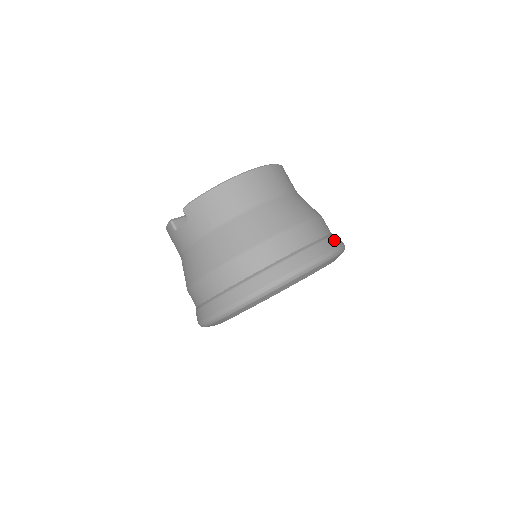
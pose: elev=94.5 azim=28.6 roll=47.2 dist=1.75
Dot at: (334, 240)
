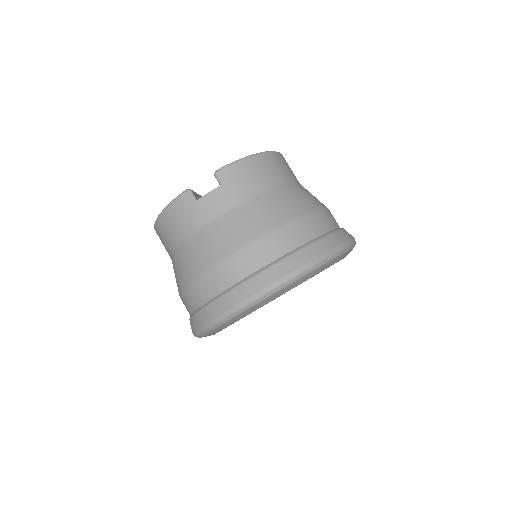
Dot at: occluded
